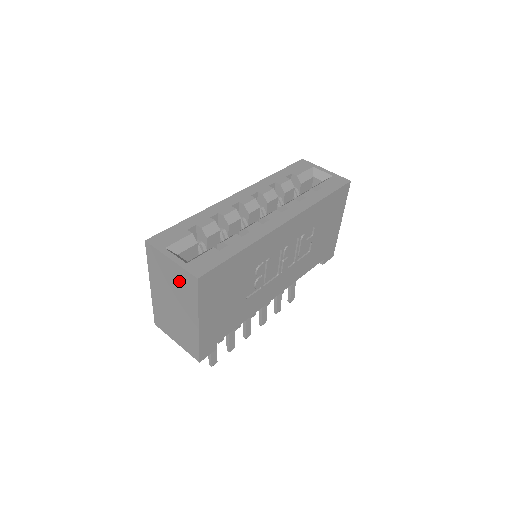
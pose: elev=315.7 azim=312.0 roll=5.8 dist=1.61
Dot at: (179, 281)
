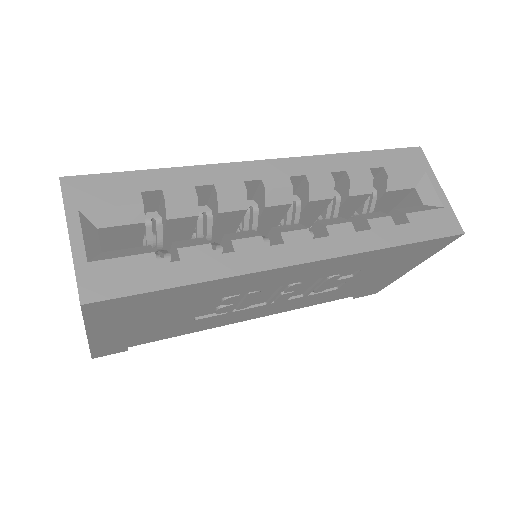
Dot at: occluded
